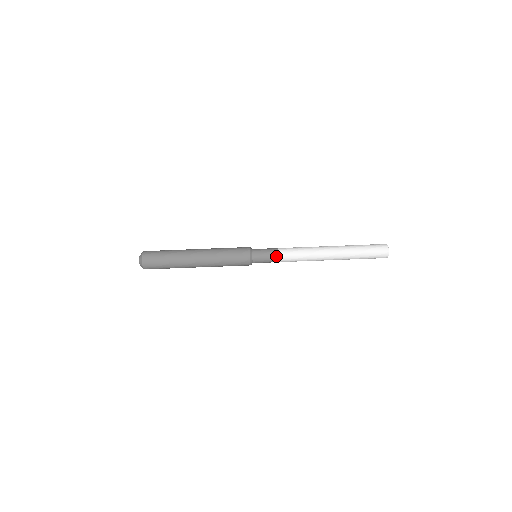
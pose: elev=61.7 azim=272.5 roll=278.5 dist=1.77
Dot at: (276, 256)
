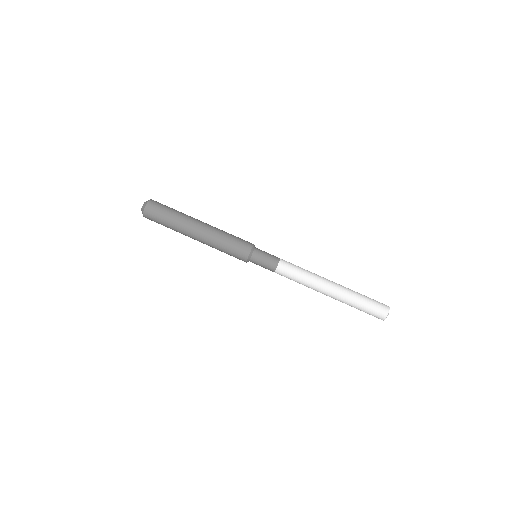
Dot at: (274, 268)
